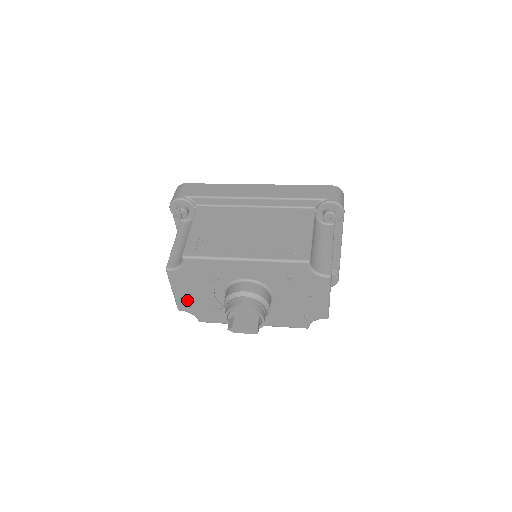
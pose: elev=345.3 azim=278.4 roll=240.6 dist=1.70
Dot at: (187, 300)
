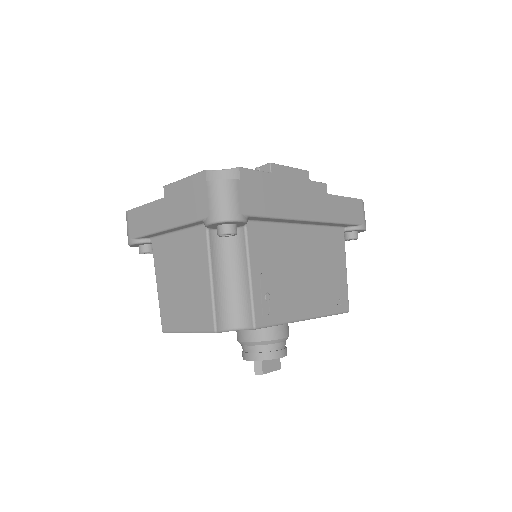
Dot at: occluded
